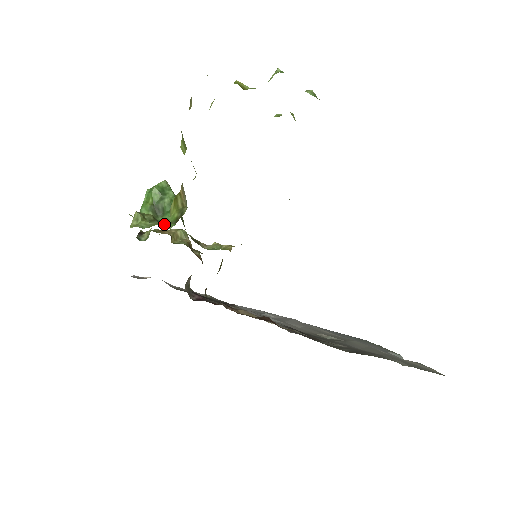
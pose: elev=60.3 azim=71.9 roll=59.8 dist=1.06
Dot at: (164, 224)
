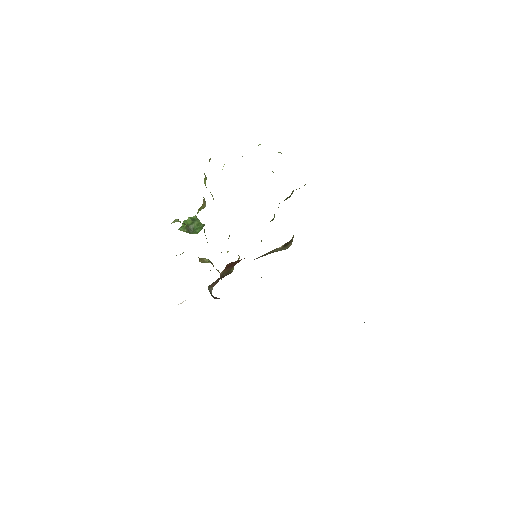
Dot at: occluded
